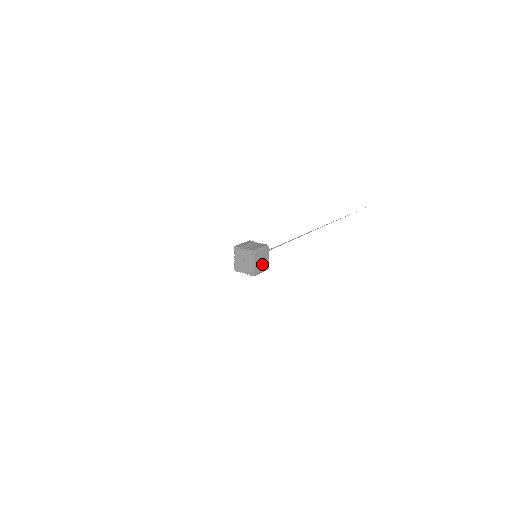
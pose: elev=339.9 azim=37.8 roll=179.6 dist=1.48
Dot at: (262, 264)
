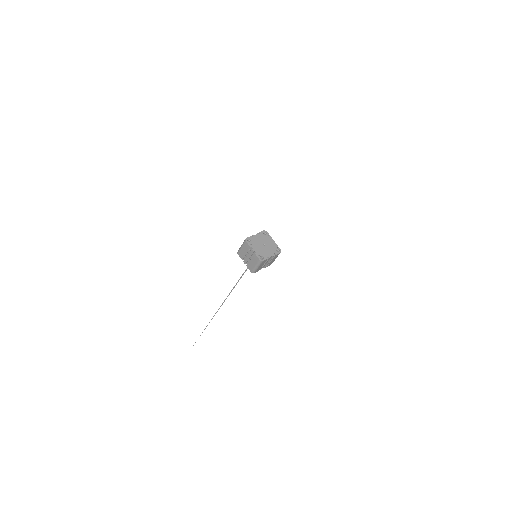
Dot at: occluded
